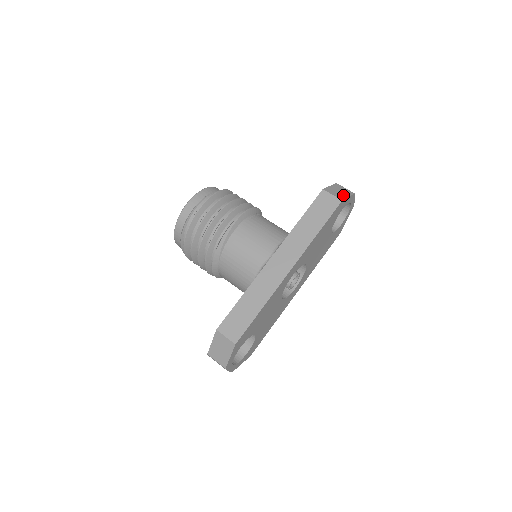
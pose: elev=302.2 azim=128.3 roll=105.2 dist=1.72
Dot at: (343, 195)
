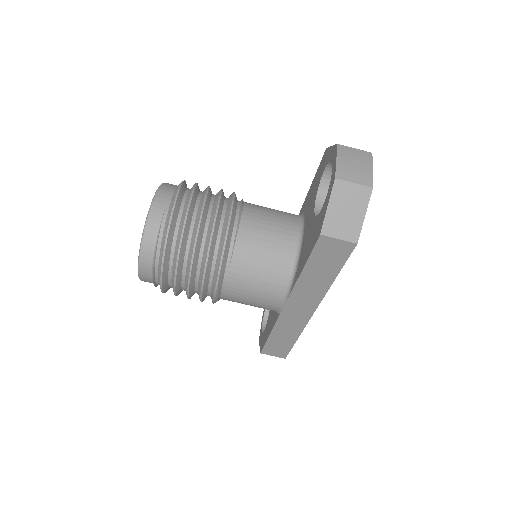
Dot at: (355, 221)
